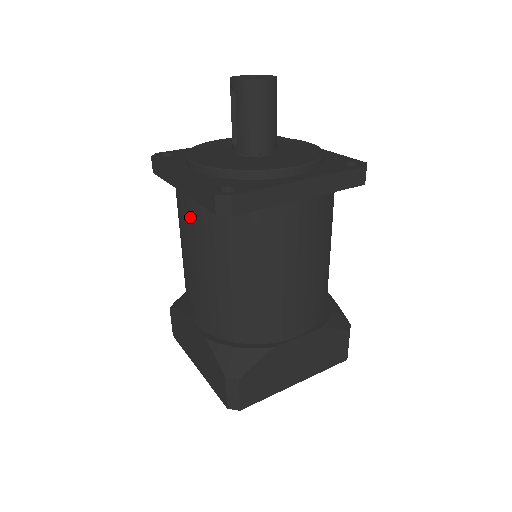
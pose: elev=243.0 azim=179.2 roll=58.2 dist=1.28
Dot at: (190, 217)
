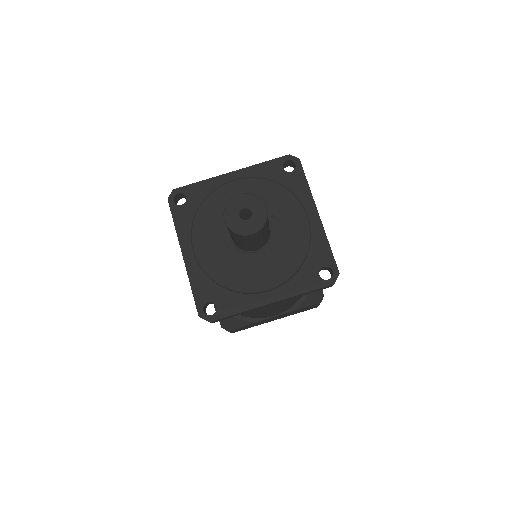
Dot at: occluded
